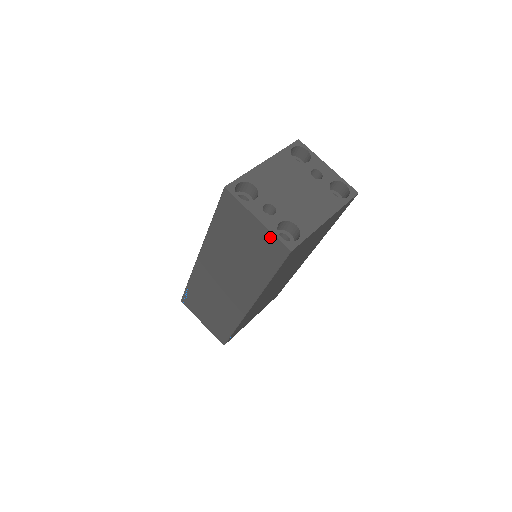
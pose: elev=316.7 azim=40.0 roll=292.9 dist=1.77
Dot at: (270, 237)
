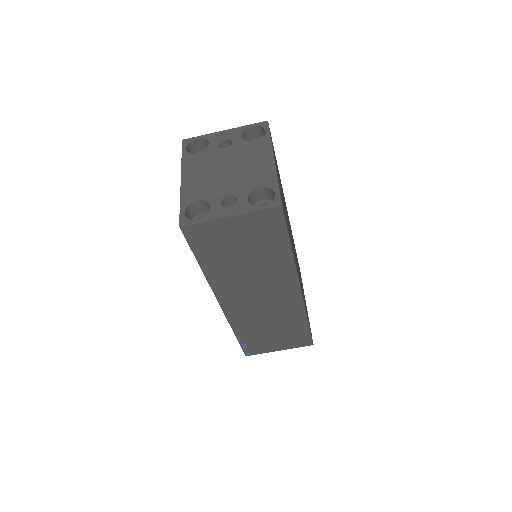
Dot at: (255, 217)
